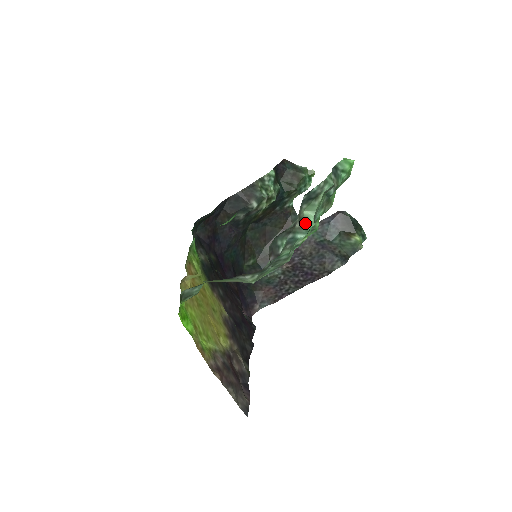
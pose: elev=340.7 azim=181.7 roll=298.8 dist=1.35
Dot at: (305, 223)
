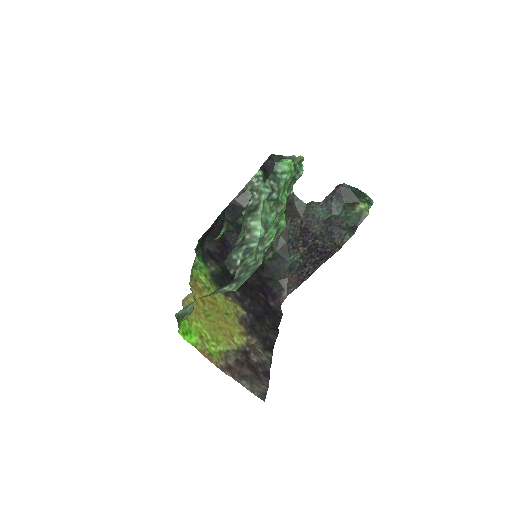
Dot at: (254, 233)
